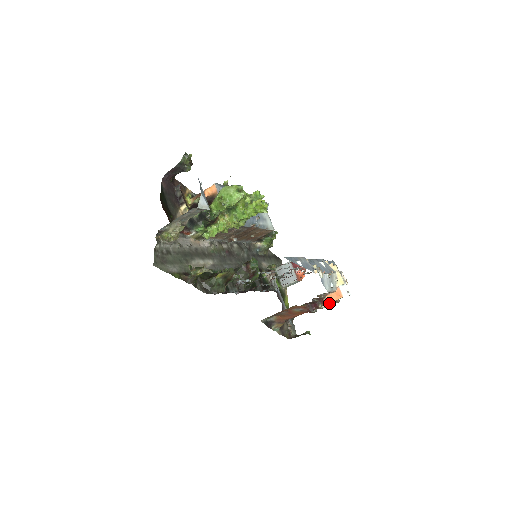
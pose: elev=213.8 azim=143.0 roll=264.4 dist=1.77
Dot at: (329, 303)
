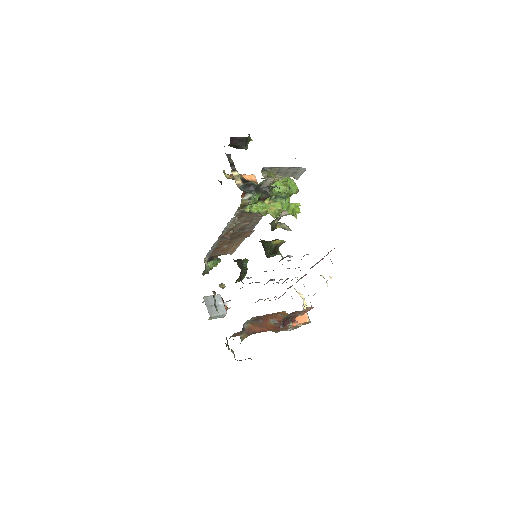
Dot at: (297, 324)
